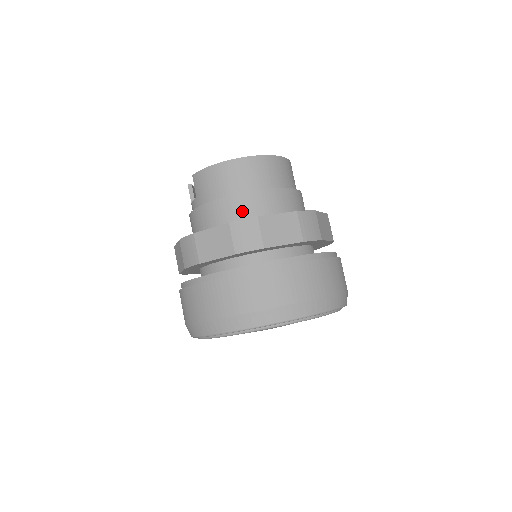
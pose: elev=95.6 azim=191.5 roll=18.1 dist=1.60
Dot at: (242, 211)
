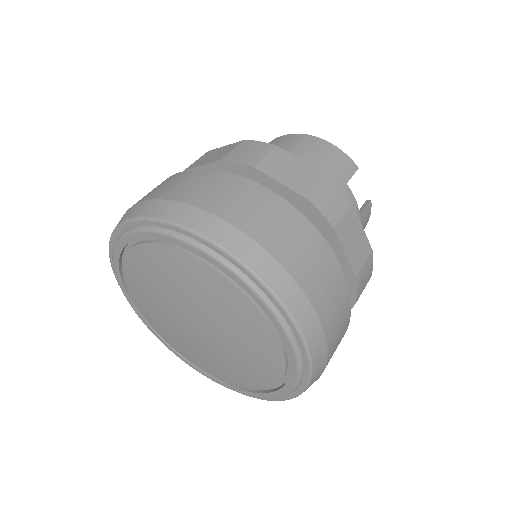
Dot at: occluded
